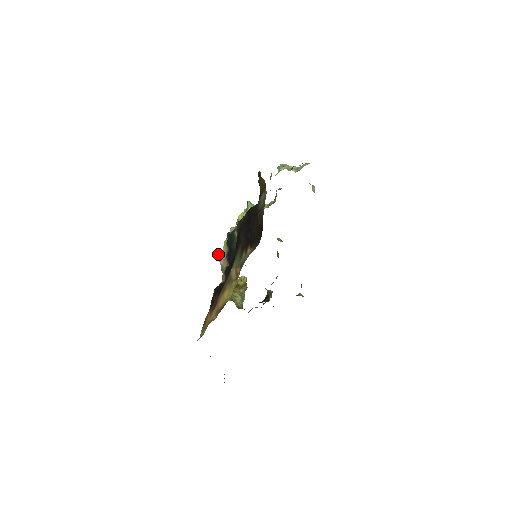
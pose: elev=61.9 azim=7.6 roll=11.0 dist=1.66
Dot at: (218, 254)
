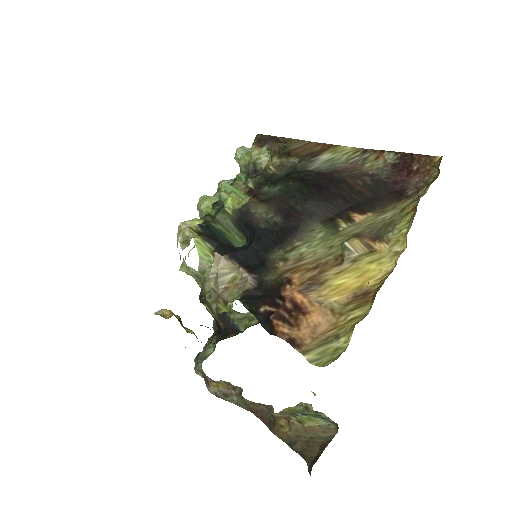
Dot at: occluded
